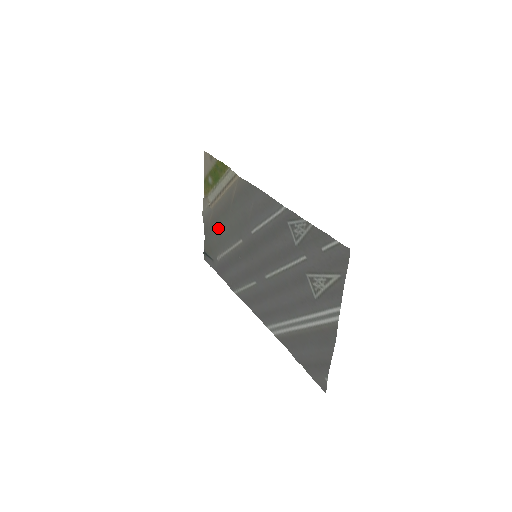
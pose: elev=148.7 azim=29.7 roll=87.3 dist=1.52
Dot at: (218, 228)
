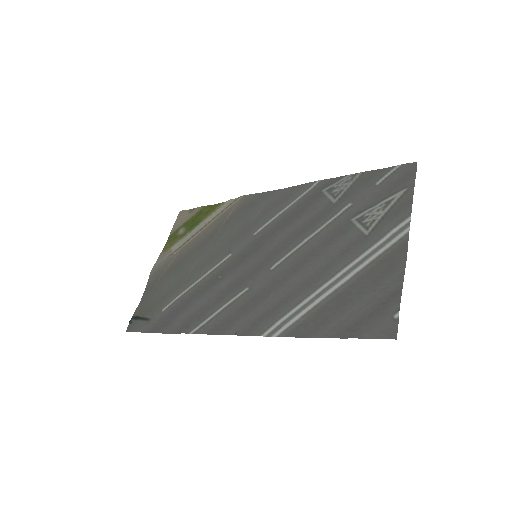
Dot at: (180, 271)
